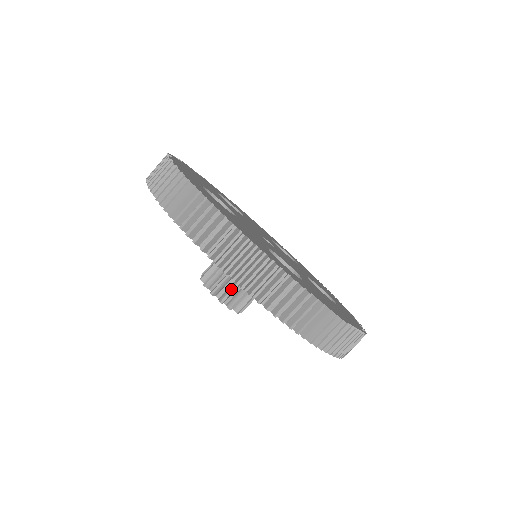
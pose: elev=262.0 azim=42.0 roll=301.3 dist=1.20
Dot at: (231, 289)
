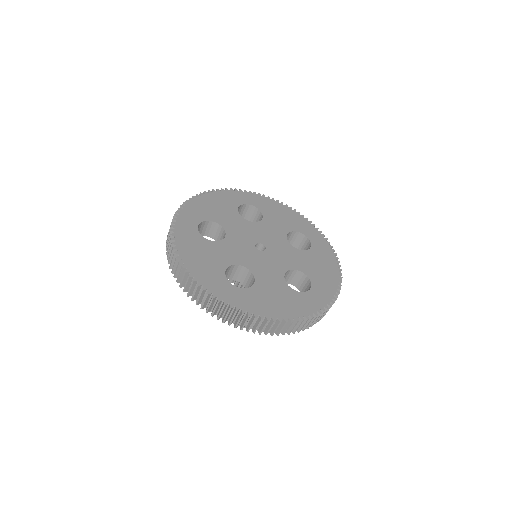
Dot at: occluded
